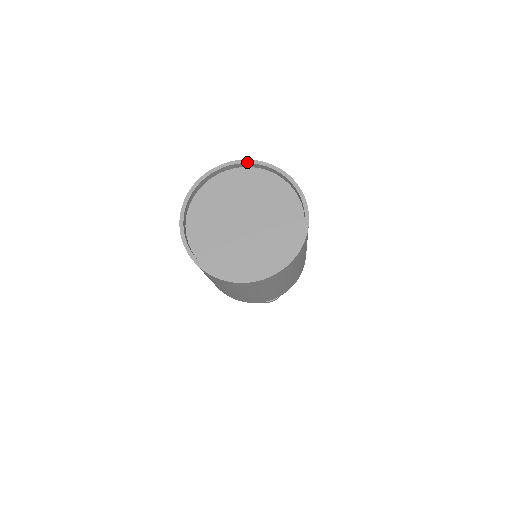
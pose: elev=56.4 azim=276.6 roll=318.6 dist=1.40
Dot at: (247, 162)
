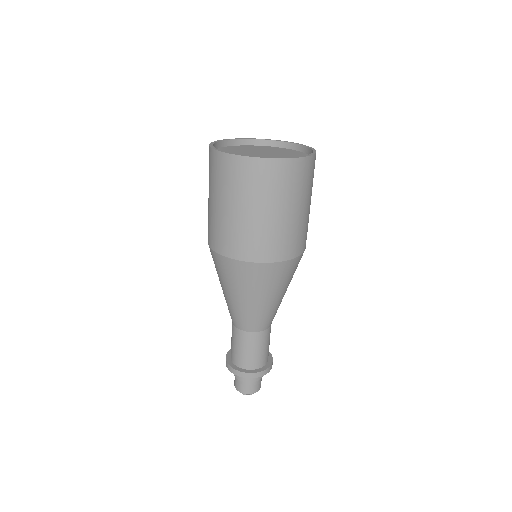
Dot at: (267, 139)
